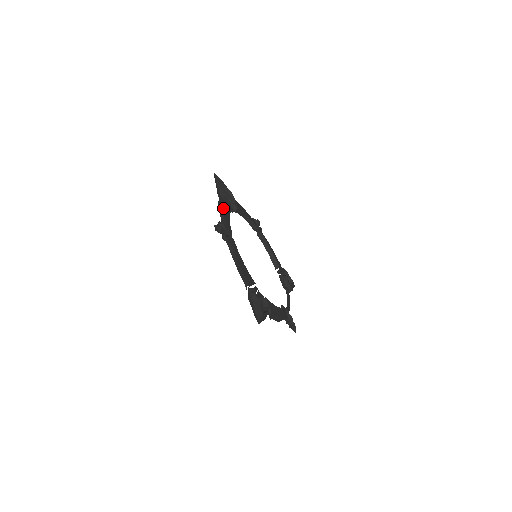
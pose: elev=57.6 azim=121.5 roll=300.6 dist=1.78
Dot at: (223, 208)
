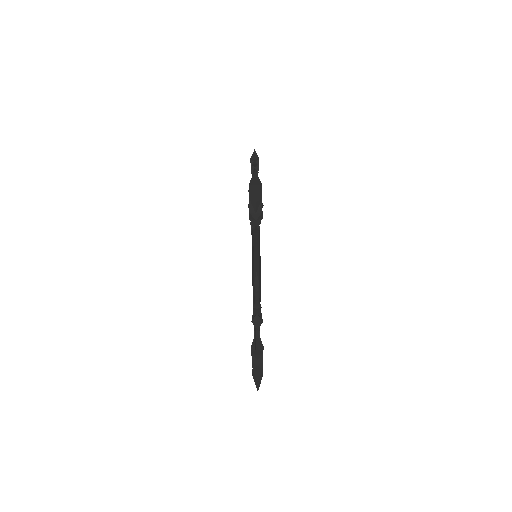
Dot at: occluded
